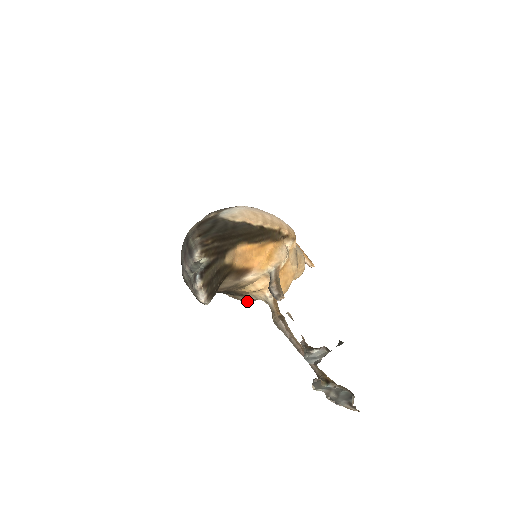
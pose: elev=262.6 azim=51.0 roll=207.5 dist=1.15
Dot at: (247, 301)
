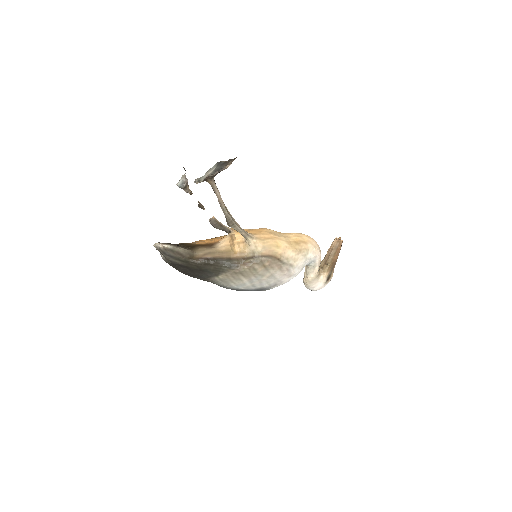
Dot at: (259, 260)
